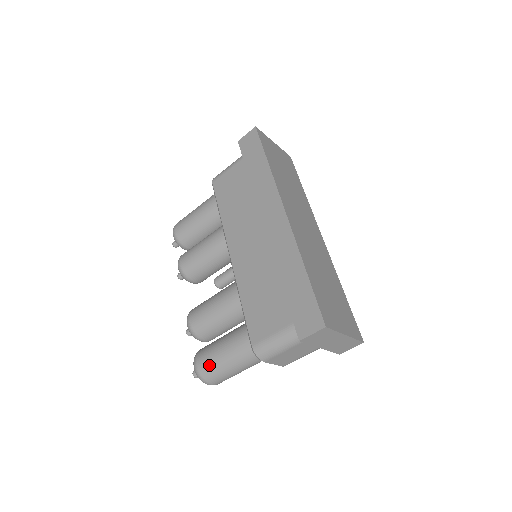
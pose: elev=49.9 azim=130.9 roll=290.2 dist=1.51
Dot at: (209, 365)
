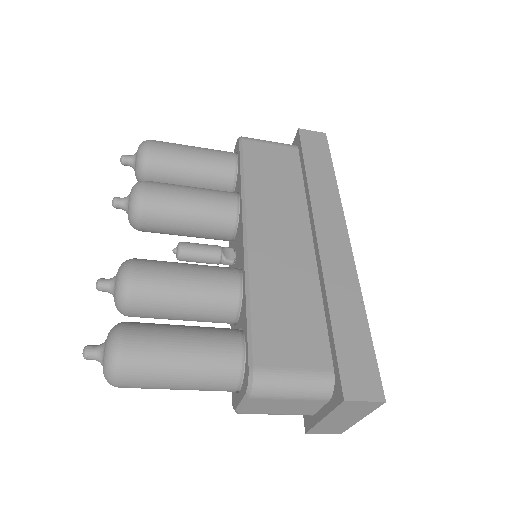
Dot at: (148, 355)
